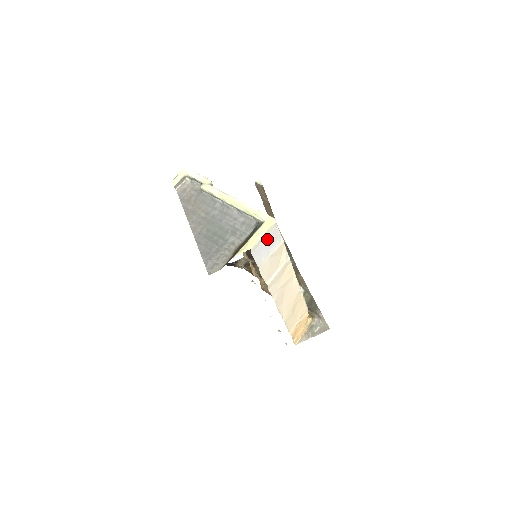
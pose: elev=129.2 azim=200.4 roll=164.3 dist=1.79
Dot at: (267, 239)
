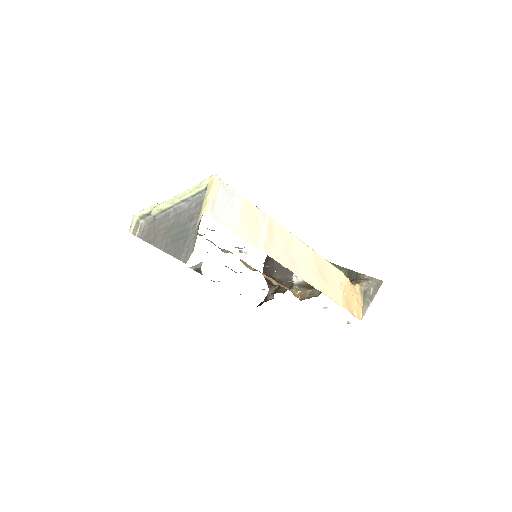
Dot at: (221, 198)
